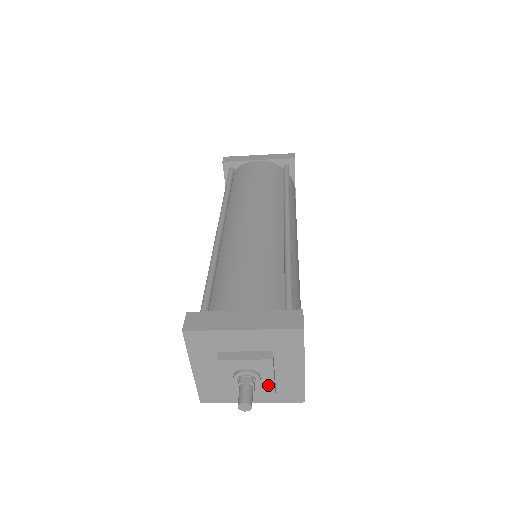
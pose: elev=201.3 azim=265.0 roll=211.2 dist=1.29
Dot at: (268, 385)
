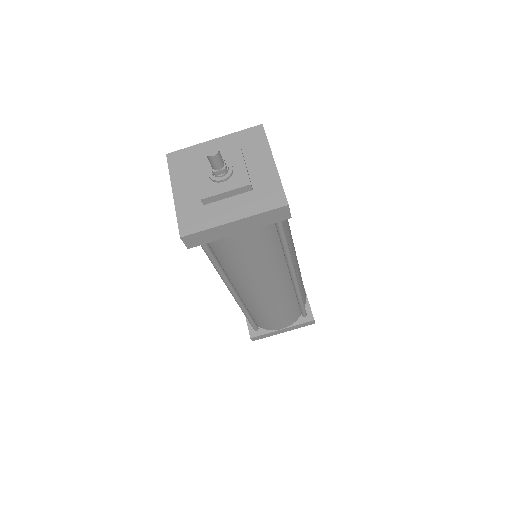
Dot at: (242, 176)
